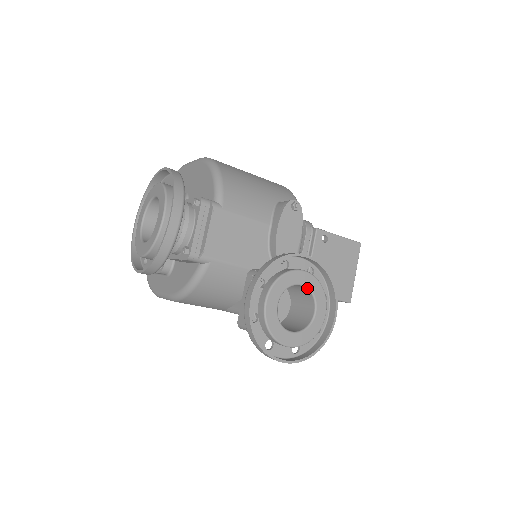
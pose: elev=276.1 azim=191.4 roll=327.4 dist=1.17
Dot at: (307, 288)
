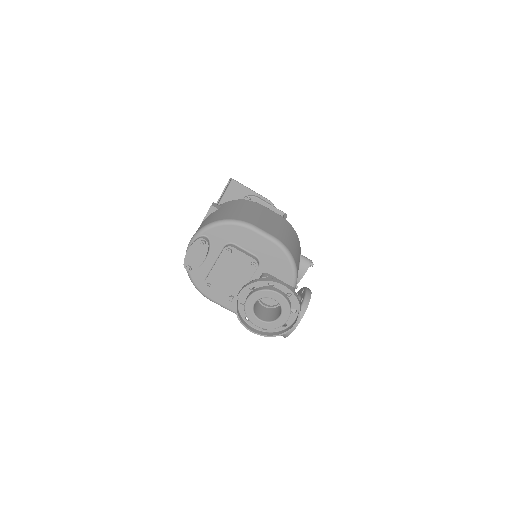
Dot at: occluded
